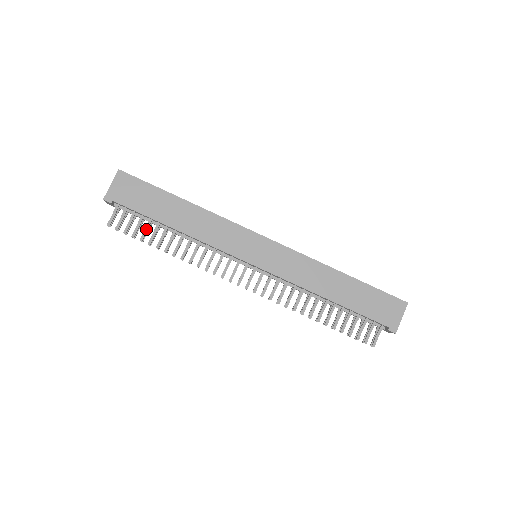
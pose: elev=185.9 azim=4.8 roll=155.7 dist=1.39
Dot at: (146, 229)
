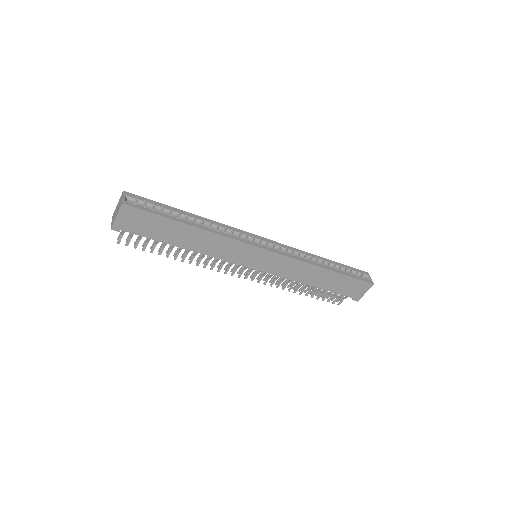
Dot at: (155, 244)
